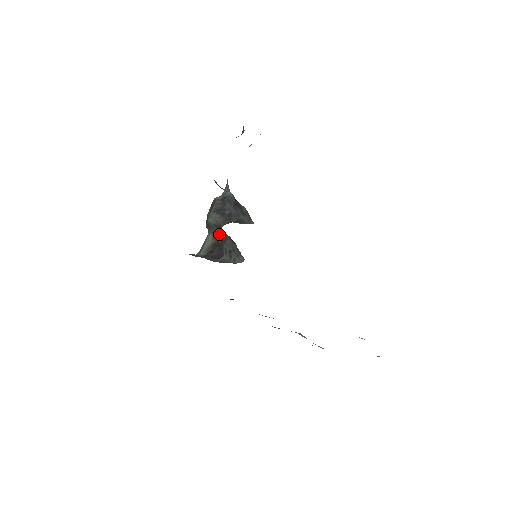
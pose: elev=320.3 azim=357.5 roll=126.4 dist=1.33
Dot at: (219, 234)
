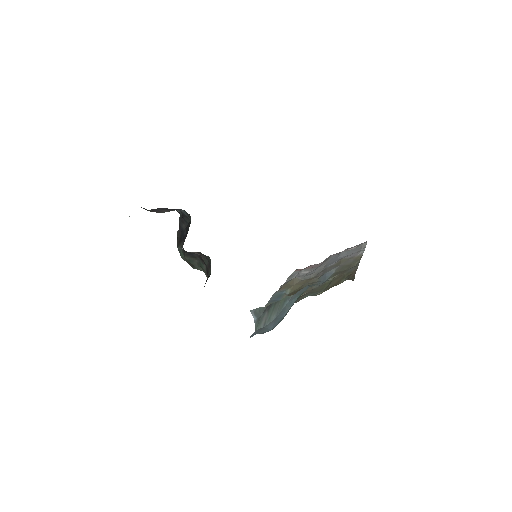
Dot at: (199, 262)
